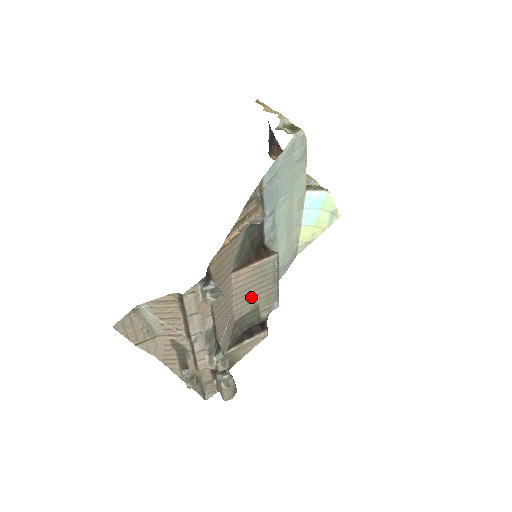
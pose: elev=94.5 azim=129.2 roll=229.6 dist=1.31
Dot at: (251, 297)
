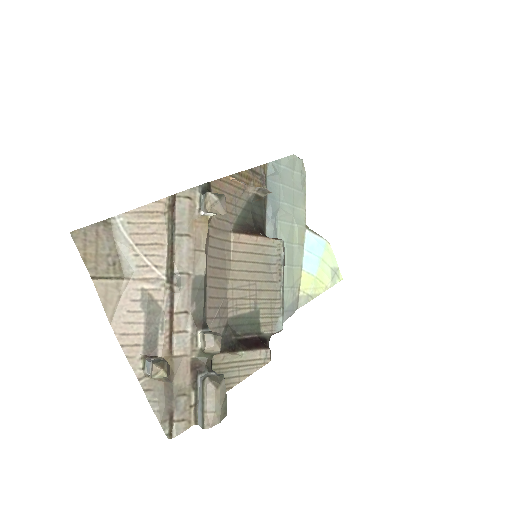
Dot at: (251, 289)
